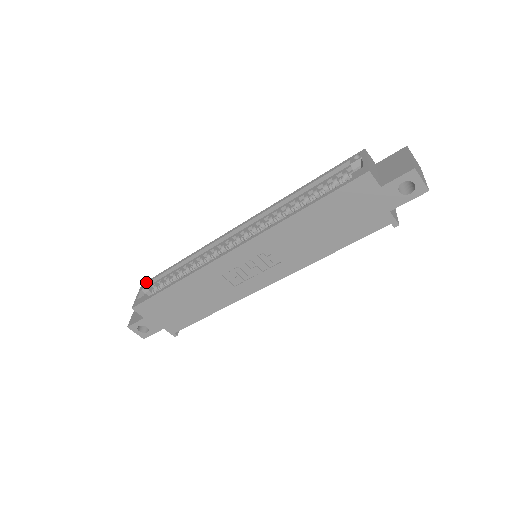
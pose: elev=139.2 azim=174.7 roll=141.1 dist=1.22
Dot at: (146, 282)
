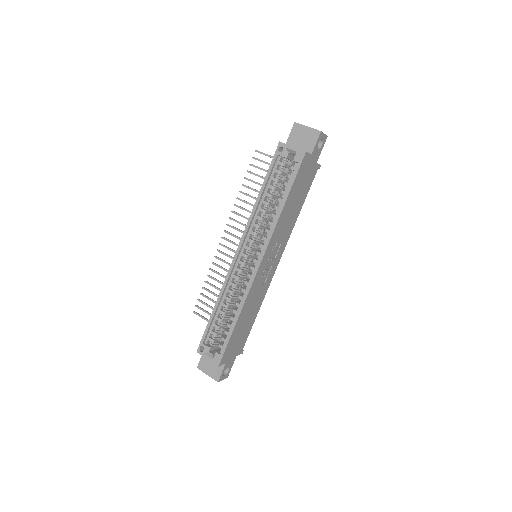
Dot at: (200, 346)
